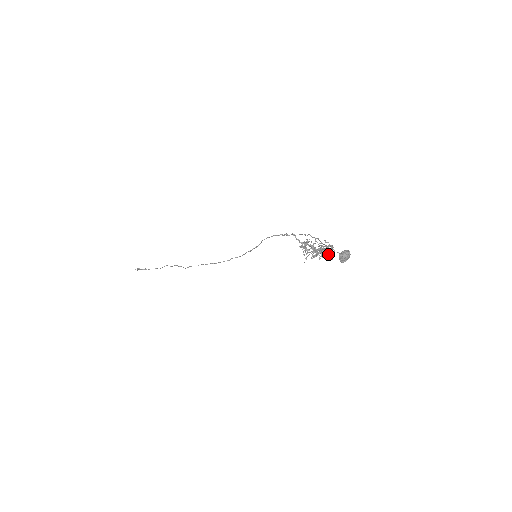
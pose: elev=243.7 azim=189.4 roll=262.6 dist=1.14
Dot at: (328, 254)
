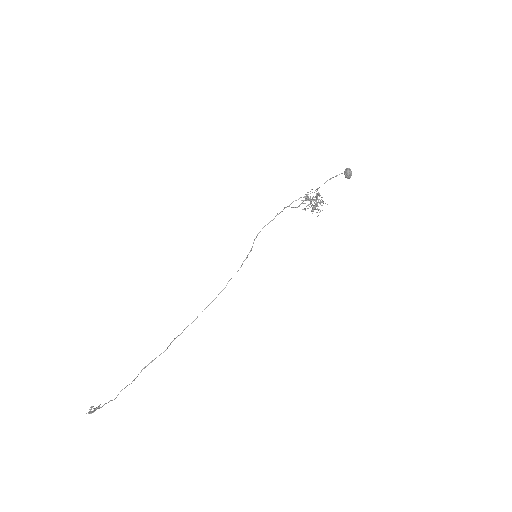
Dot at: (317, 212)
